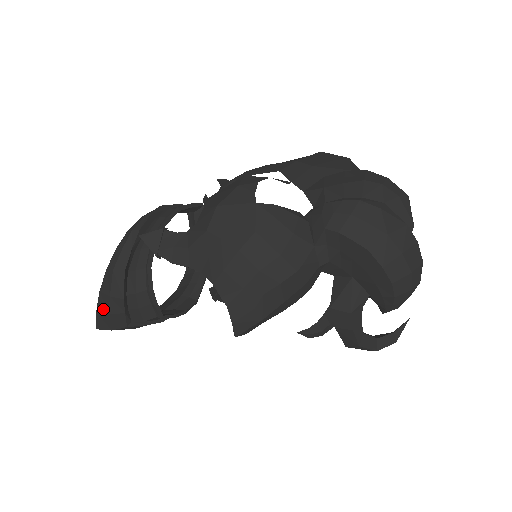
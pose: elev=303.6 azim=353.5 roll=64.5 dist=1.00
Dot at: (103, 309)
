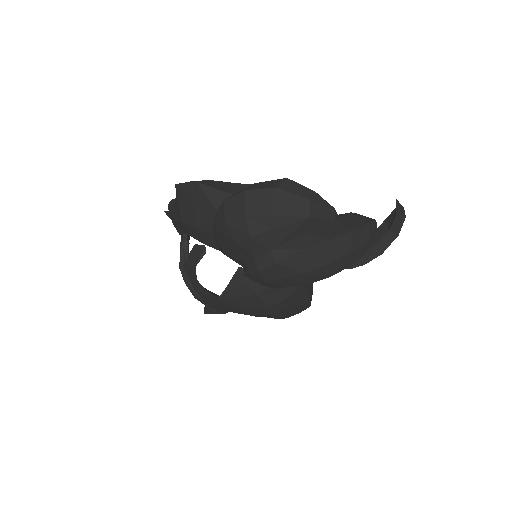
Dot at: occluded
